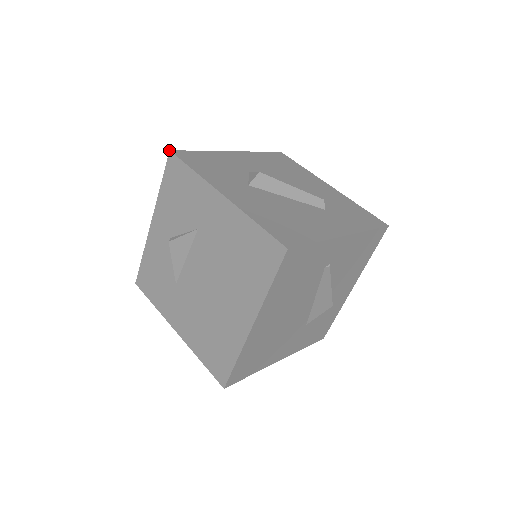
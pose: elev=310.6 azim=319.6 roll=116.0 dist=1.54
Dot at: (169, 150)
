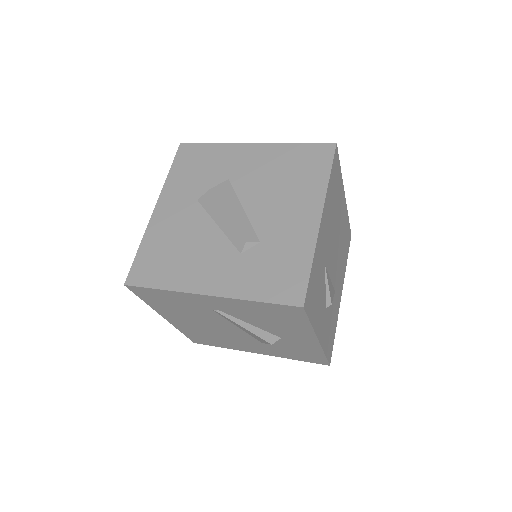
Dot at: (180, 143)
